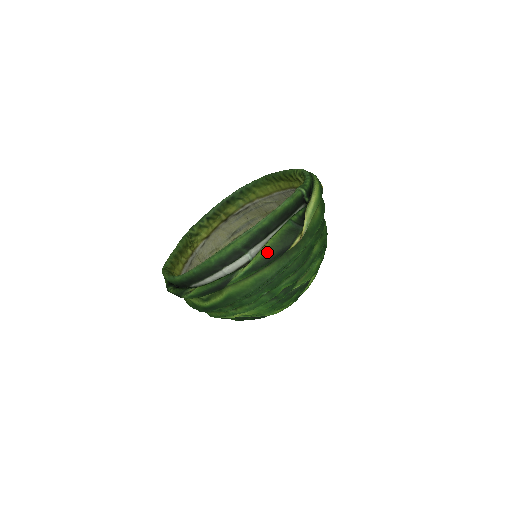
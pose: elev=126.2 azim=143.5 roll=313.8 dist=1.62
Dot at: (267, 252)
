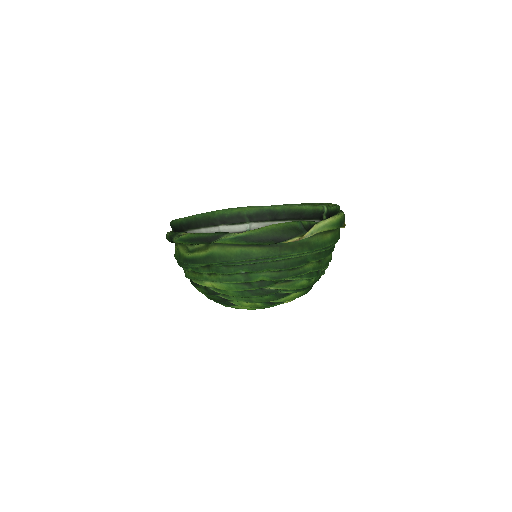
Dot at: (265, 232)
